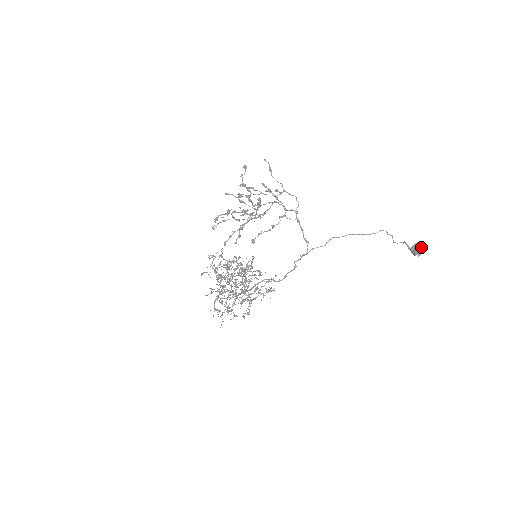
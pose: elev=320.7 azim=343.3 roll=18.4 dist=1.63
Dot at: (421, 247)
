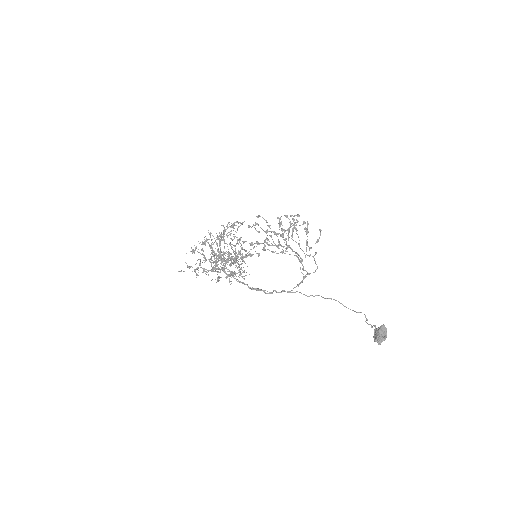
Dot at: (386, 335)
